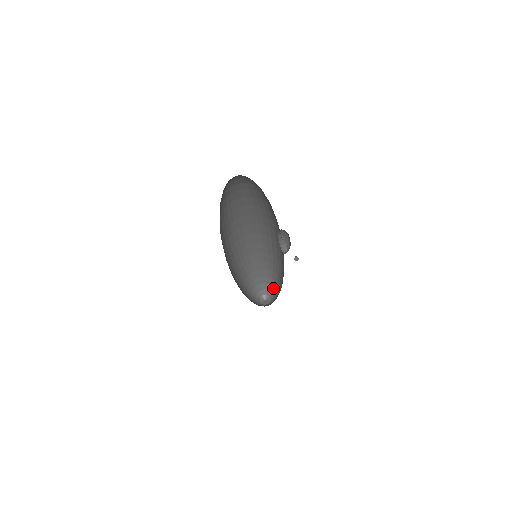
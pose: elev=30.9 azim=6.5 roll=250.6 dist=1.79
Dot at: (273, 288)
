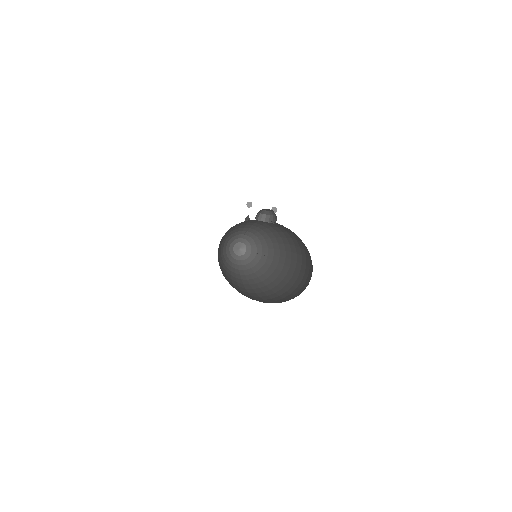
Dot at: (239, 236)
